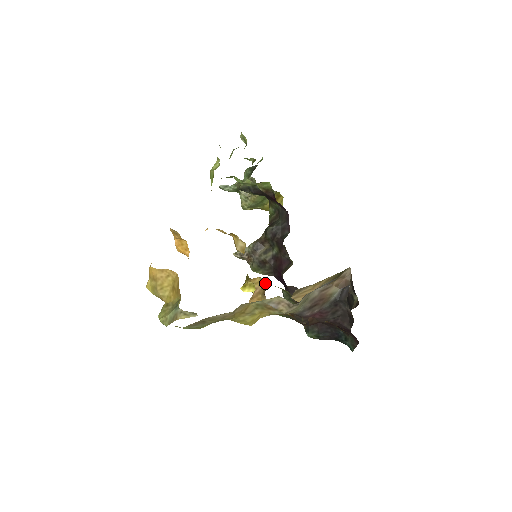
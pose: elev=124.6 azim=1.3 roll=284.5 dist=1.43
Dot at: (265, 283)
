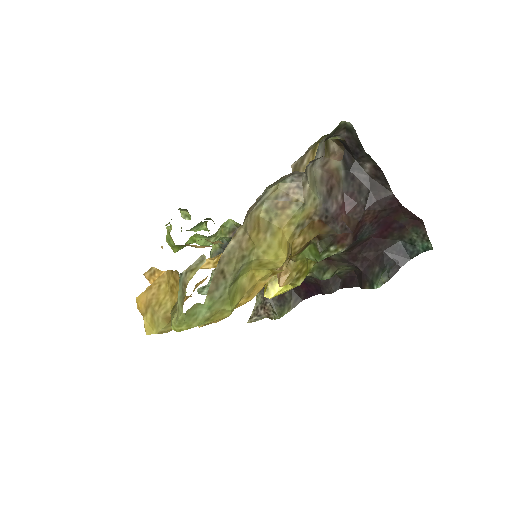
Dot at: occluded
